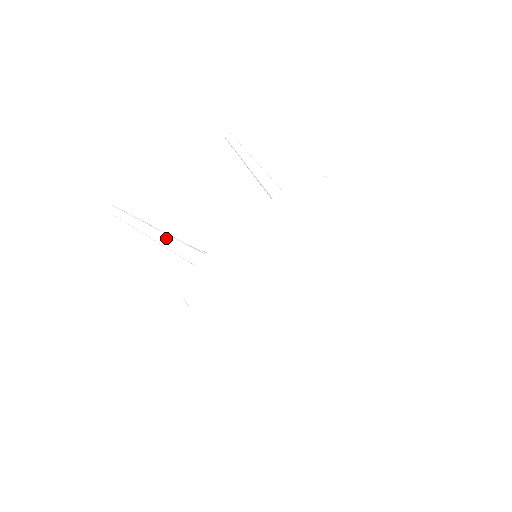
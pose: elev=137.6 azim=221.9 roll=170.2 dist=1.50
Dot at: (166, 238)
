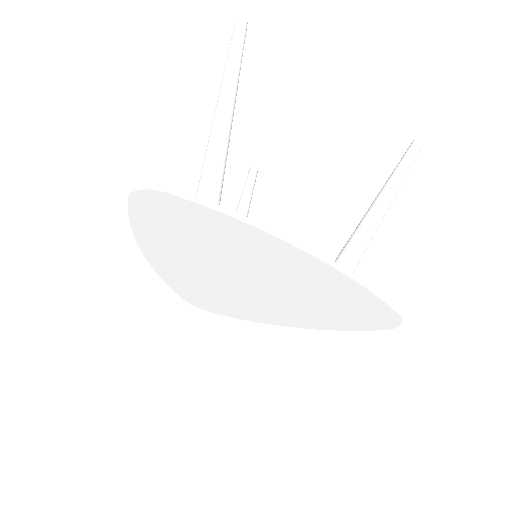
Dot at: (223, 123)
